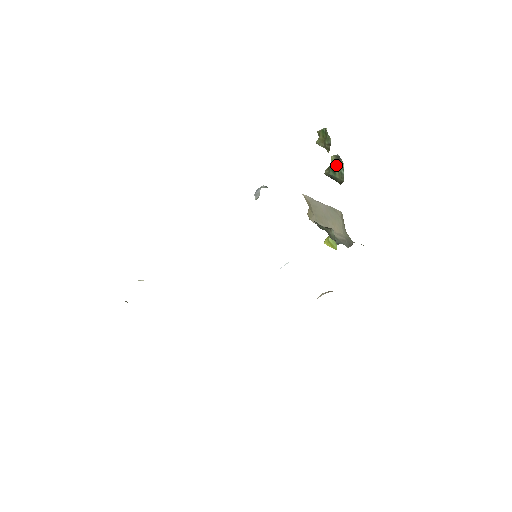
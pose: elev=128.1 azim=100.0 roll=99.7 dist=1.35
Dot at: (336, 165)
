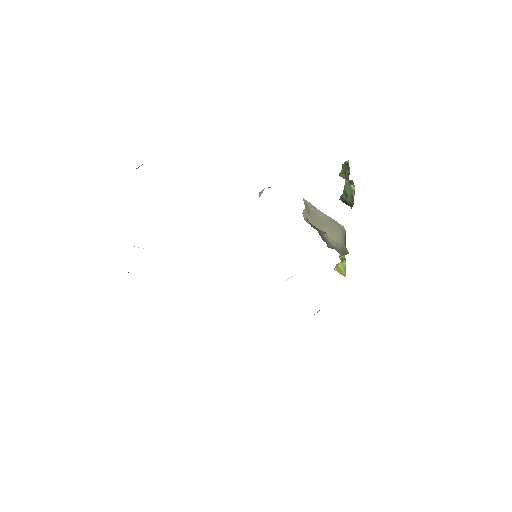
Dot at: (348, 188)
